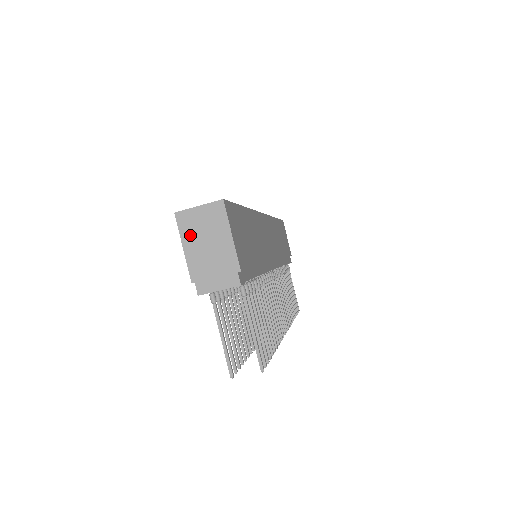
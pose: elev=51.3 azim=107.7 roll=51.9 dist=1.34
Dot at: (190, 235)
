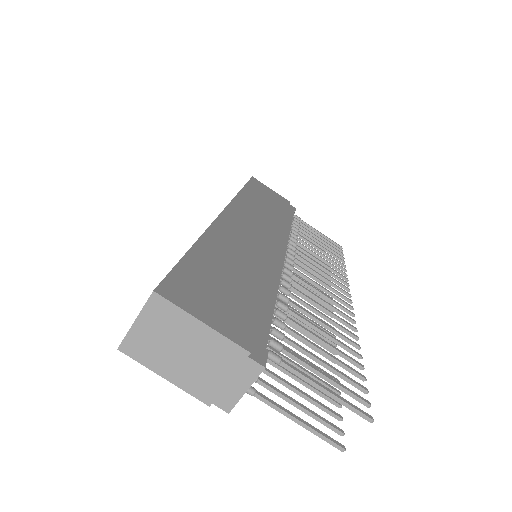
Dot at: (157, 359)
